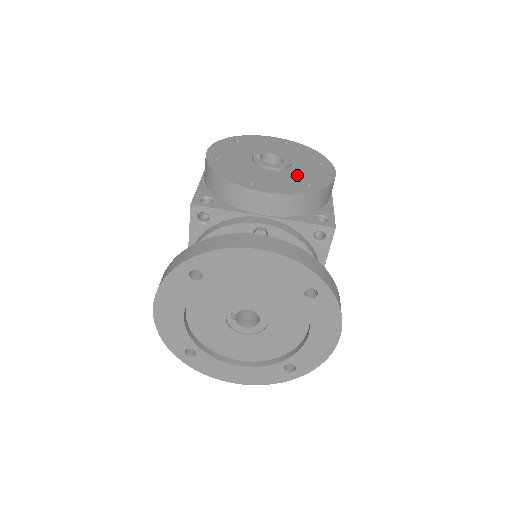
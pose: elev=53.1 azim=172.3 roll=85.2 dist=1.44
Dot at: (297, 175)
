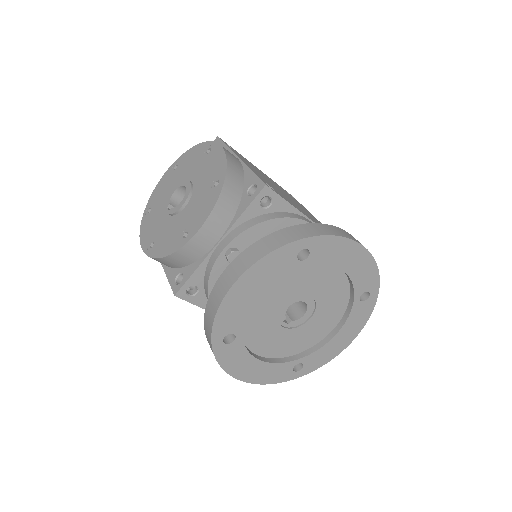
Dot at: (202, 186)
